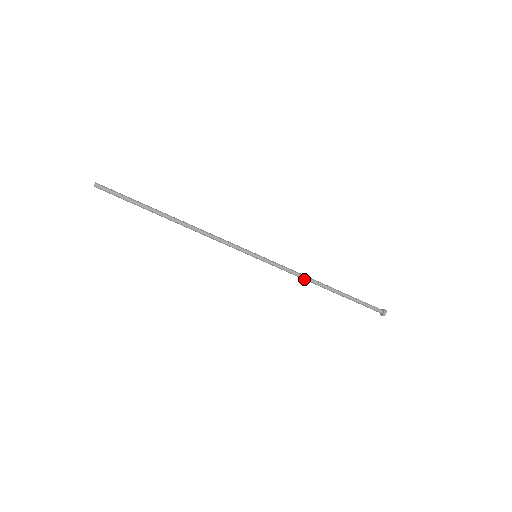
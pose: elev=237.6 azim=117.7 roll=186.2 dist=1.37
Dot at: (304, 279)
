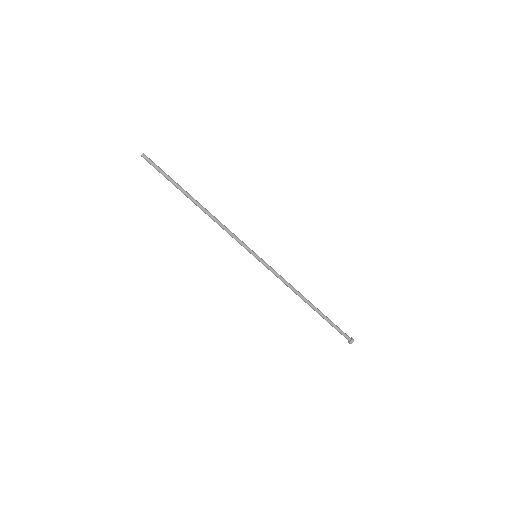
Dot at: (292, 288)
